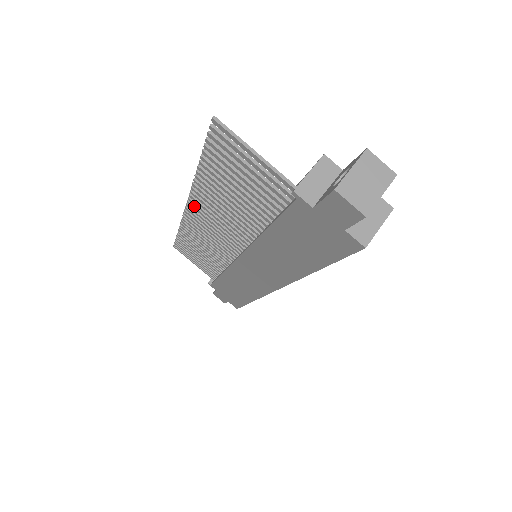
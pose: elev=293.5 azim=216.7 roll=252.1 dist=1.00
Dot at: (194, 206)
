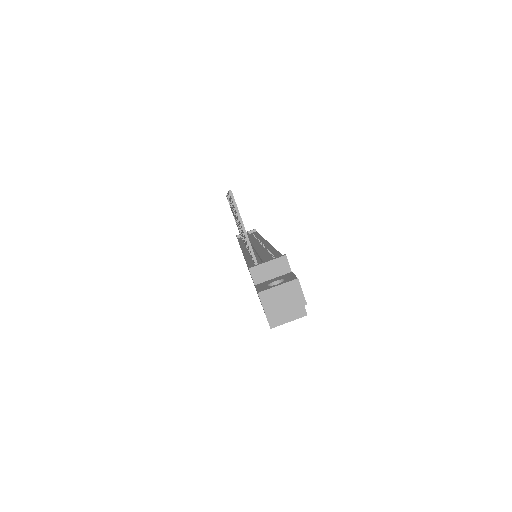
Dot at: occluded
